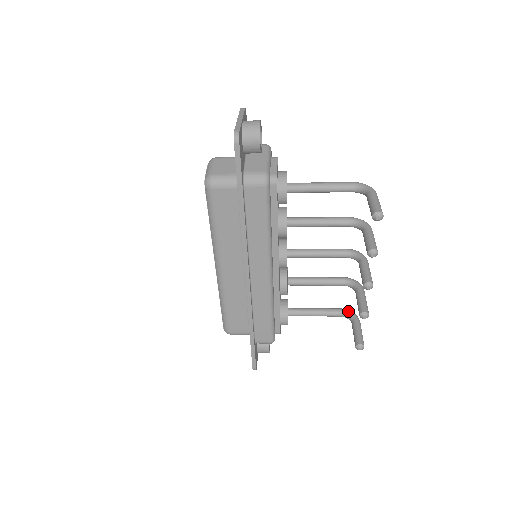
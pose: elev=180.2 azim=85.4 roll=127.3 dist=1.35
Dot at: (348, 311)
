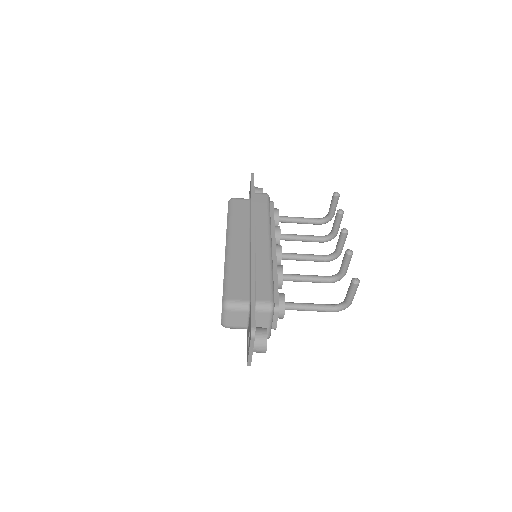
Dot at: (339, 304)
